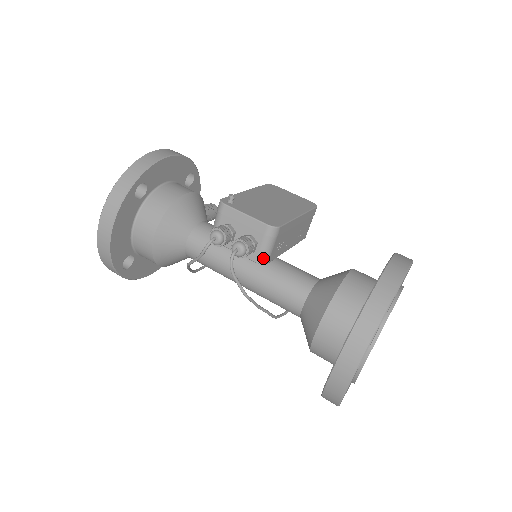
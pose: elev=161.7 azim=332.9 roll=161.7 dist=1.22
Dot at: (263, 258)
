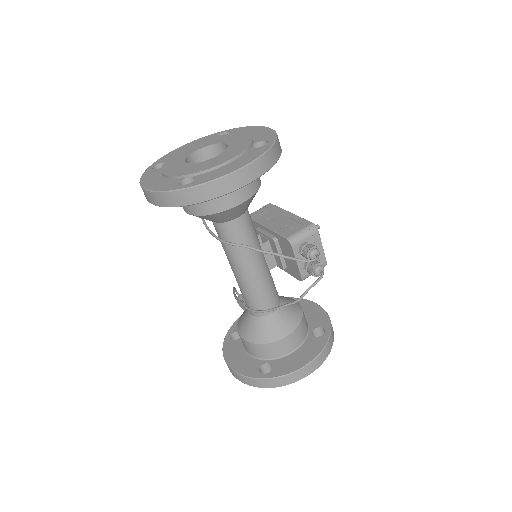
Dot at: occluded
